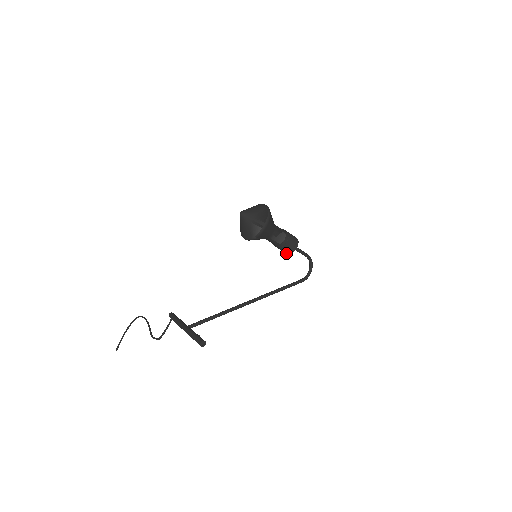
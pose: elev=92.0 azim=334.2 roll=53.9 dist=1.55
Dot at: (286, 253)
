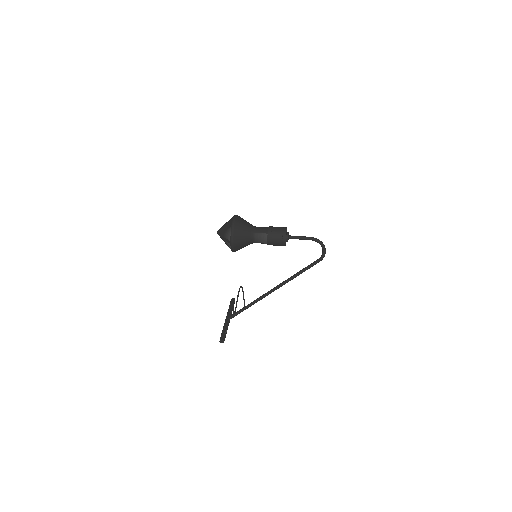
Dot at: occluded
